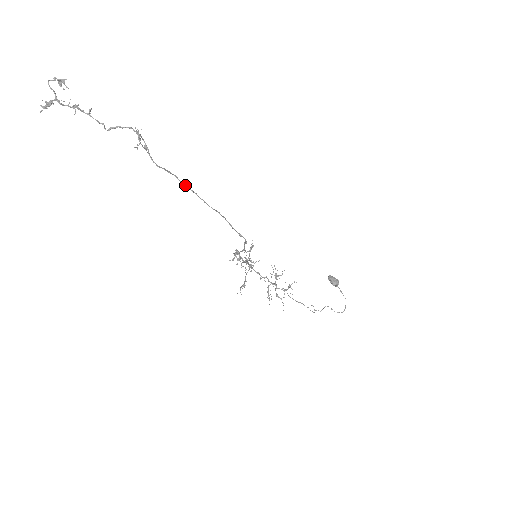
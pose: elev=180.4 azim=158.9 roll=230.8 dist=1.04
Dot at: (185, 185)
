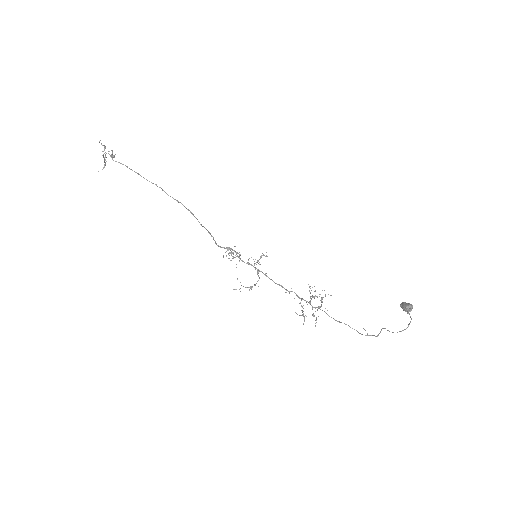
Dot at: (132, 170)
